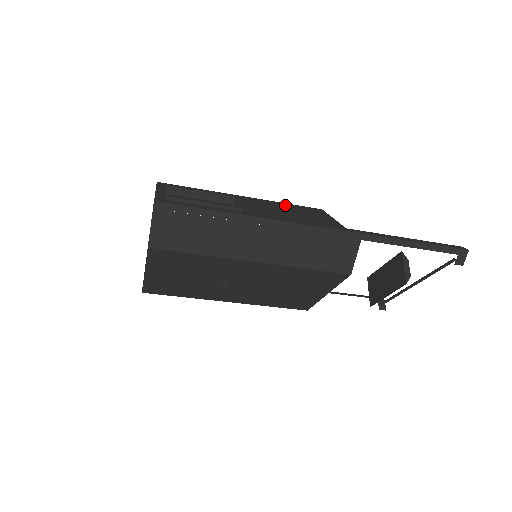
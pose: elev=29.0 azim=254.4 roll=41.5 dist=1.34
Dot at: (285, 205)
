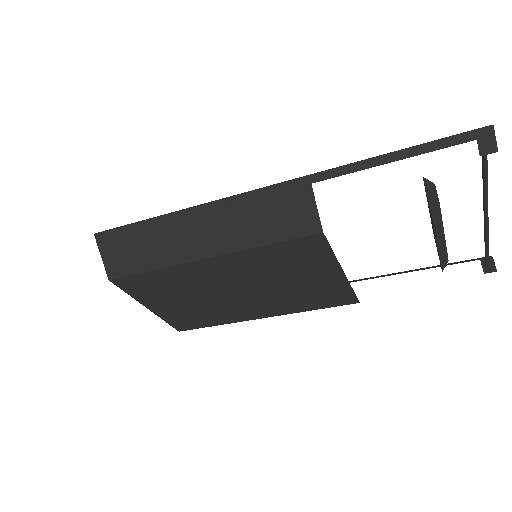
Dot at: occluded
